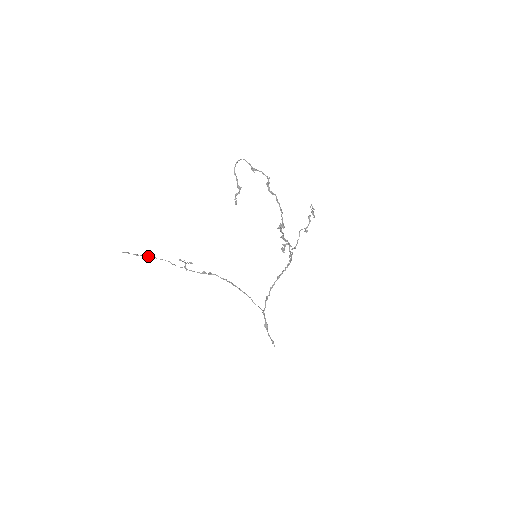
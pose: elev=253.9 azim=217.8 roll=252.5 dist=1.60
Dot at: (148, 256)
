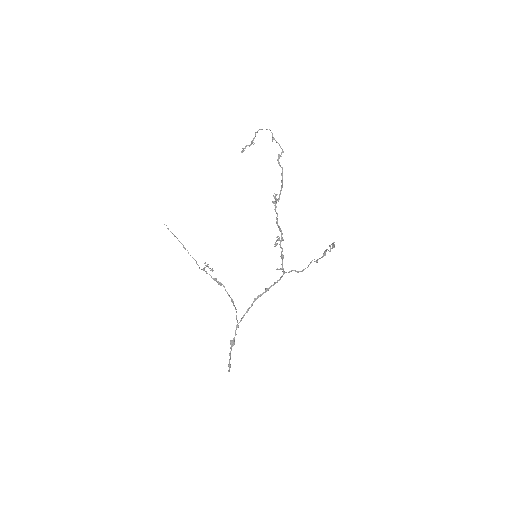
Dot at: occluded
